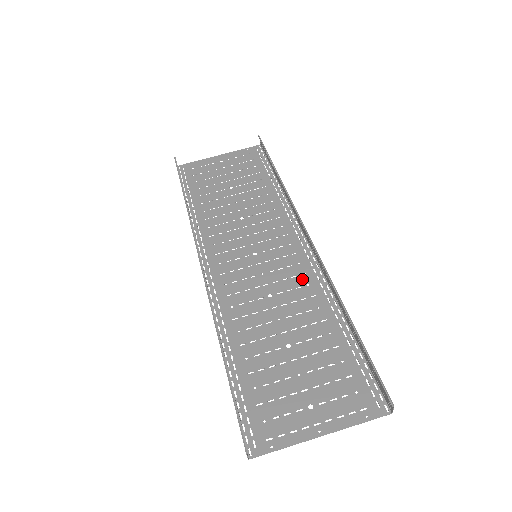
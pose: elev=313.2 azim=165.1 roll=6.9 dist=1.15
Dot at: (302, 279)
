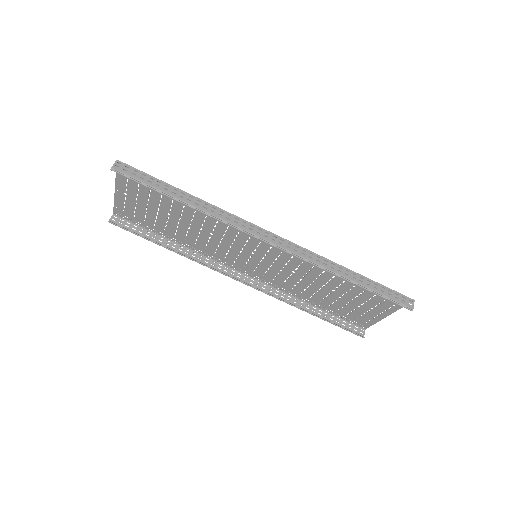
Dot at: (298, 258)
